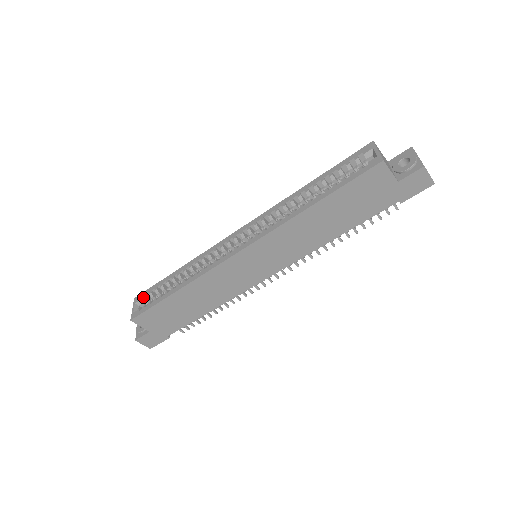
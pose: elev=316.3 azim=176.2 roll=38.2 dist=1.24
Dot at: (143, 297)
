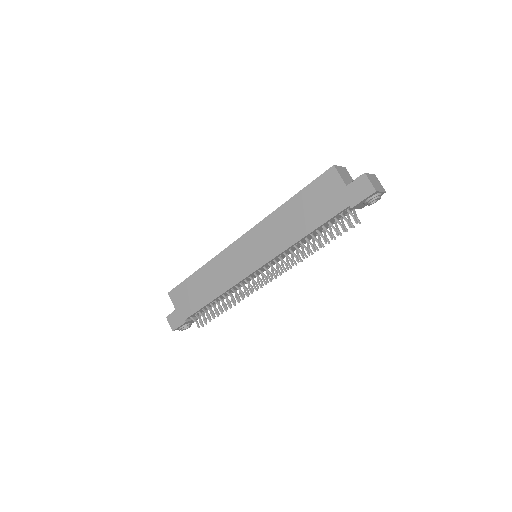
Dot at: occluded
